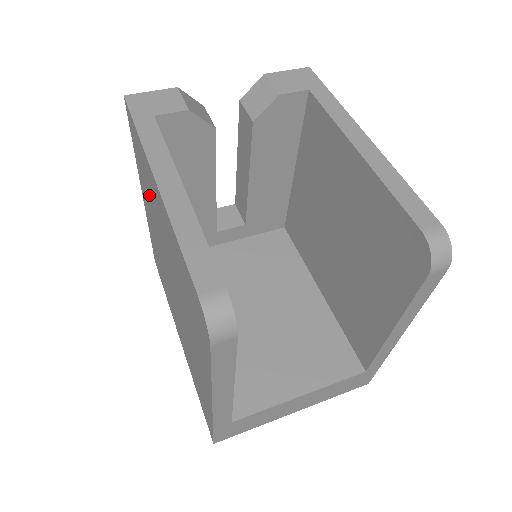
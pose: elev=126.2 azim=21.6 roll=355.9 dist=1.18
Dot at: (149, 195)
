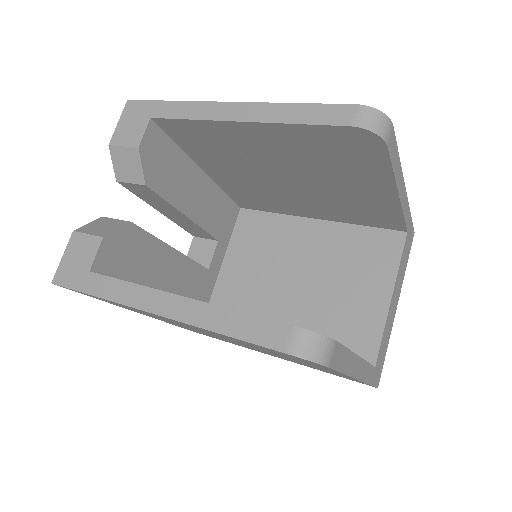
Dot at: occluded
